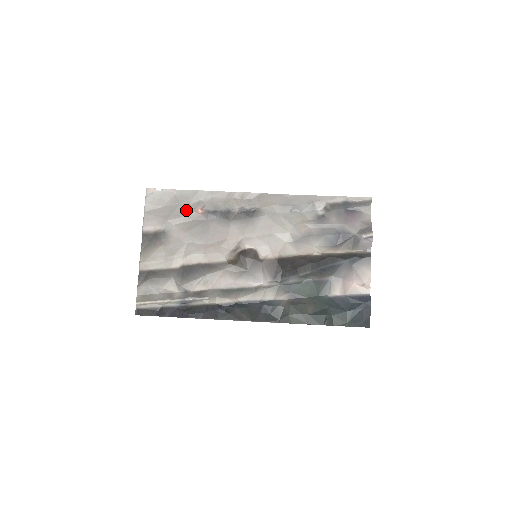
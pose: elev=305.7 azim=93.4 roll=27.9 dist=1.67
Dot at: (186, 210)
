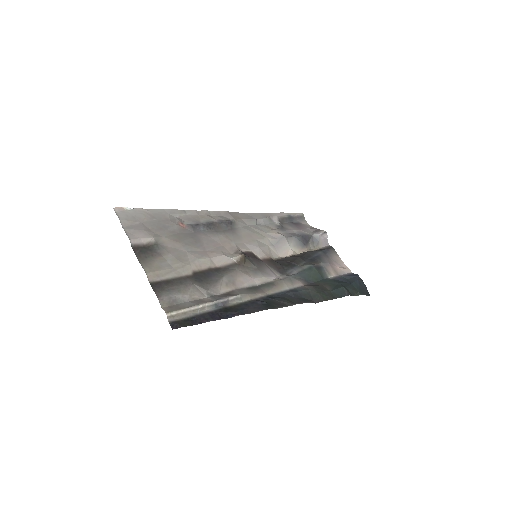
Dot at: (168, 224)
